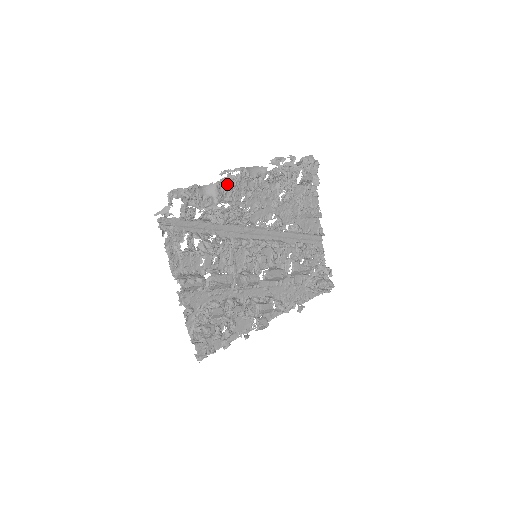
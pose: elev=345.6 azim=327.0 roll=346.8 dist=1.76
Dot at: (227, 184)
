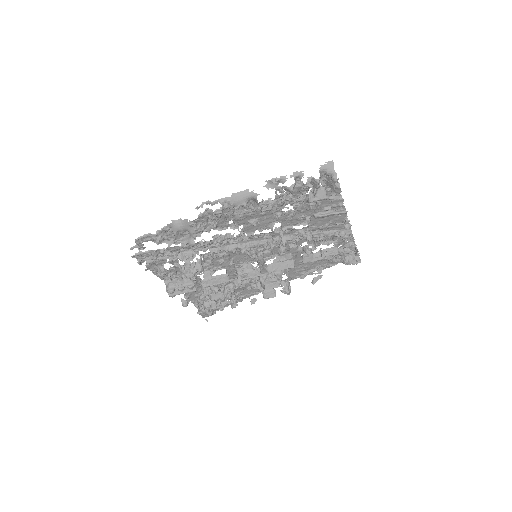
Dot at: (206, 218)
